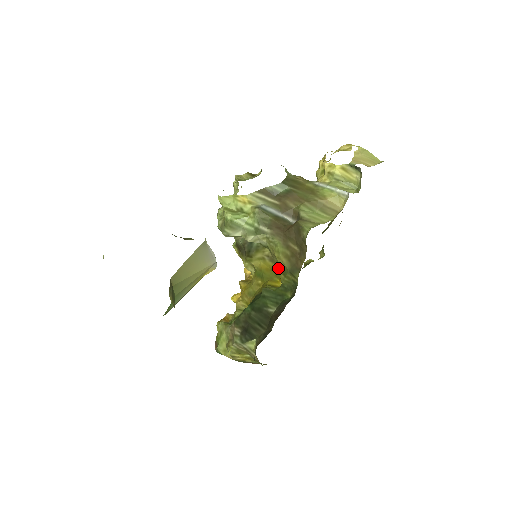
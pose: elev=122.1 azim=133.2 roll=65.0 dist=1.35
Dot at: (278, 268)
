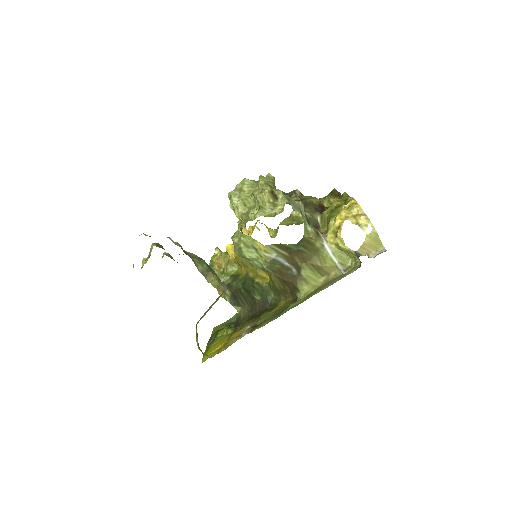
Dot at: (270, 274)
